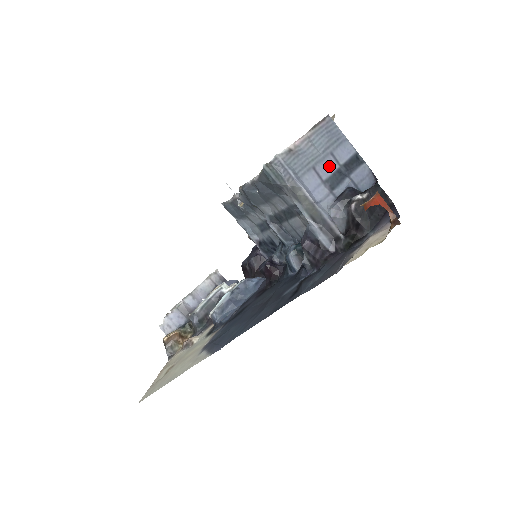
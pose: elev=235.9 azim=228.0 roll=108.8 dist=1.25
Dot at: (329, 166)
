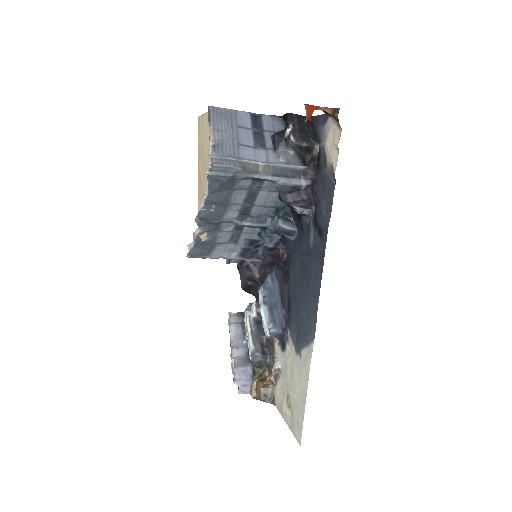
Dot at: (246, 135)
